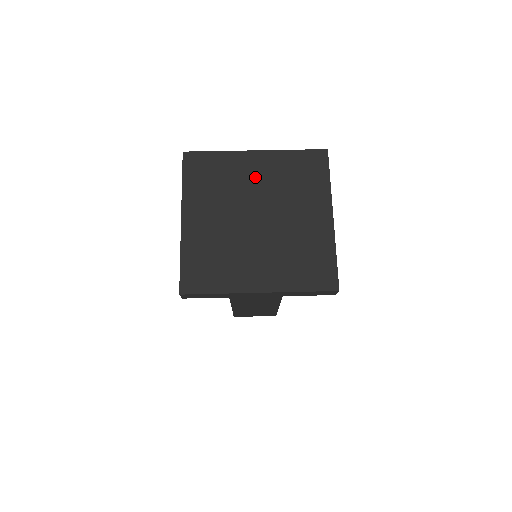
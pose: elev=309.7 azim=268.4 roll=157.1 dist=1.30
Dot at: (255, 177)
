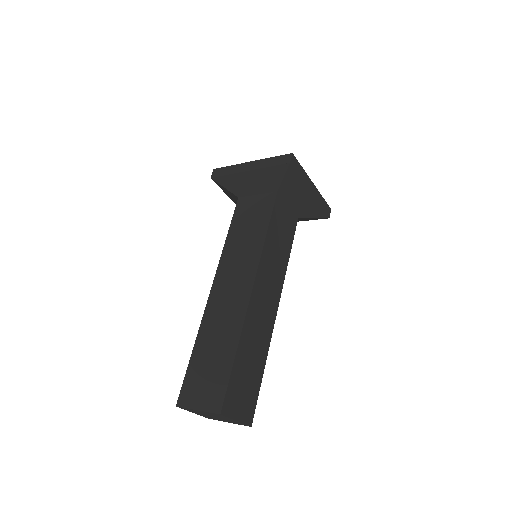
Dot at: occluded
